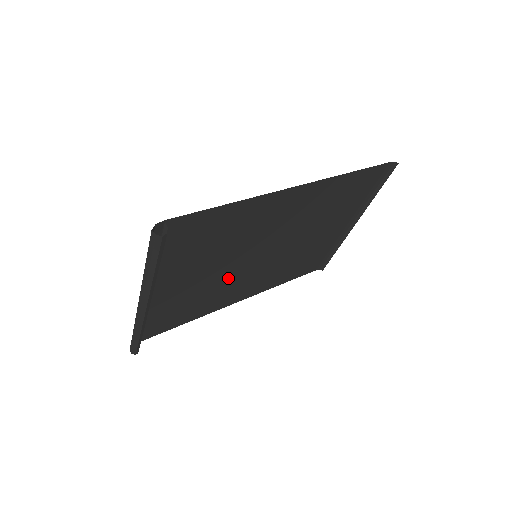
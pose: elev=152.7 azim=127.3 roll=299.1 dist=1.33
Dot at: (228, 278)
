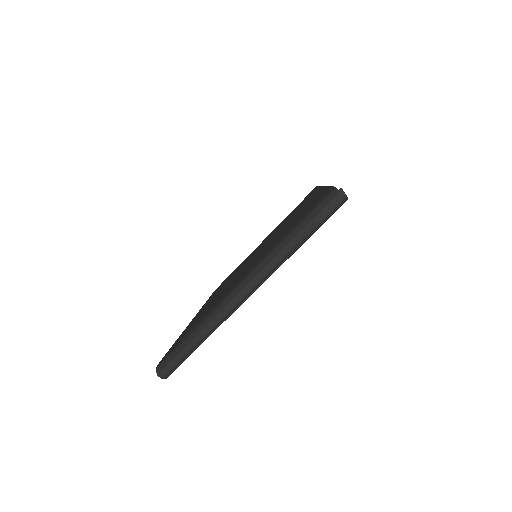
Dot at: occluded
